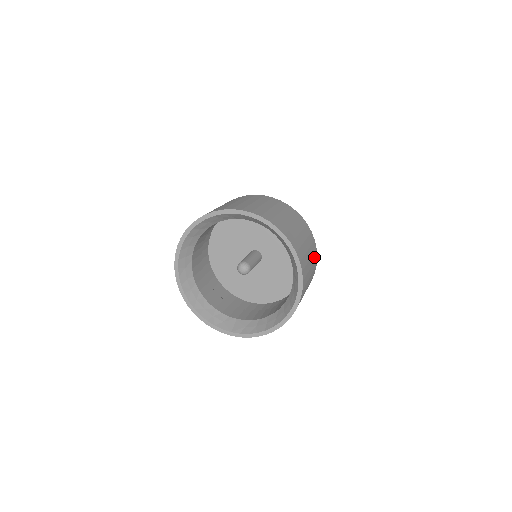
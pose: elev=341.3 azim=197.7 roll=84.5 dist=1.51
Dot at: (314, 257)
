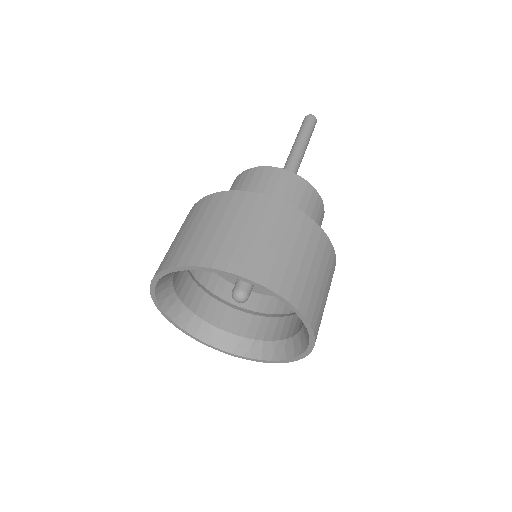
Dot at: (321, 248)
